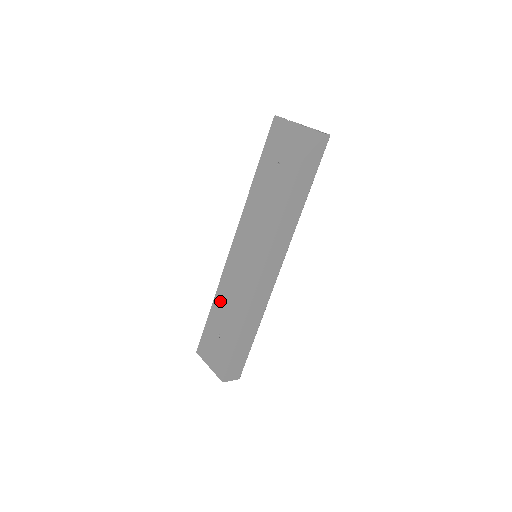
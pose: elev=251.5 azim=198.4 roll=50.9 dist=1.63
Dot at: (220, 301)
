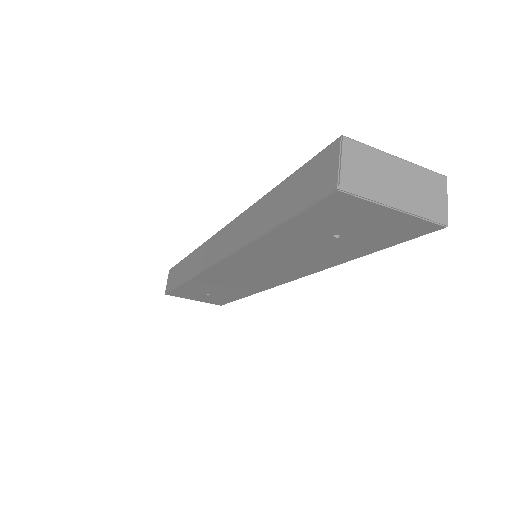
Dot at: (202, 284)
